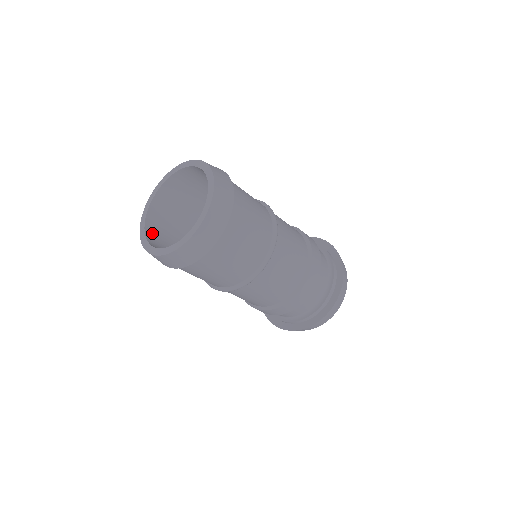
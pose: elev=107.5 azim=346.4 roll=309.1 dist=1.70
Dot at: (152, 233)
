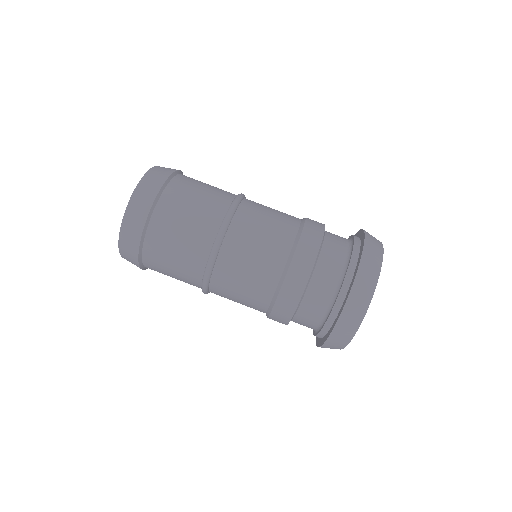
Dot at: occluded
